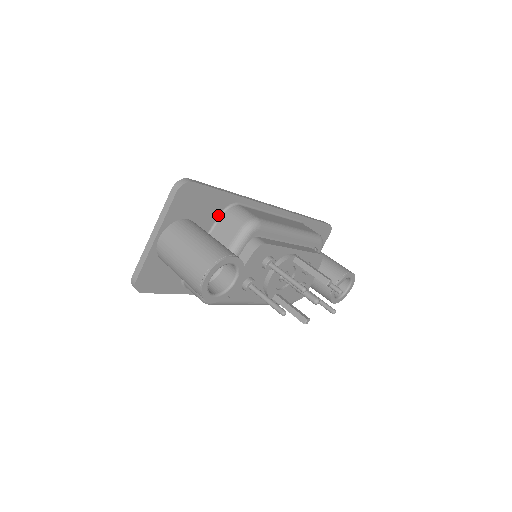
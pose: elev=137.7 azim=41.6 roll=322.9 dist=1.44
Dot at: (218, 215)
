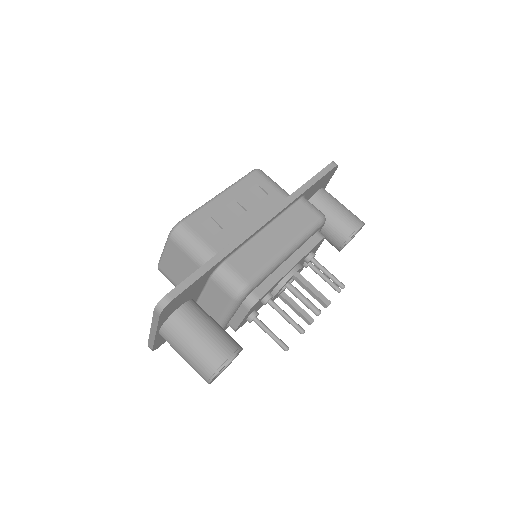
Dot at: (207, 280)
